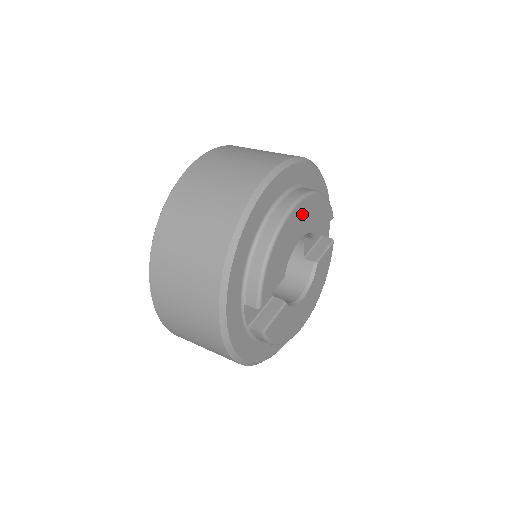
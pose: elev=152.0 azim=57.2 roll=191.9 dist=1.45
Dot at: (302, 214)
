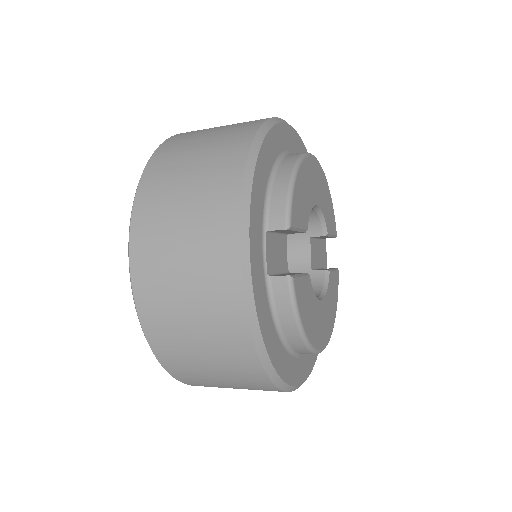
Dot at: (317, 177)
